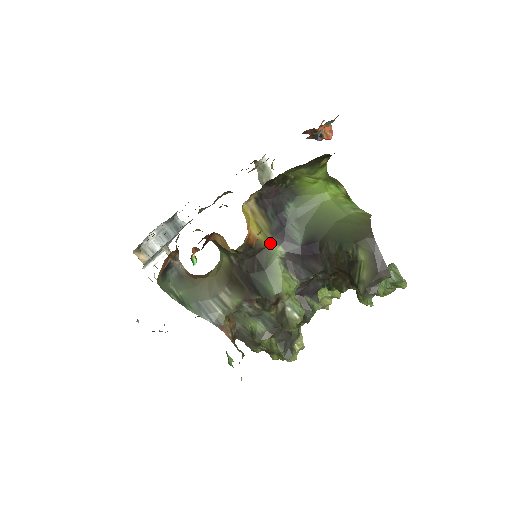
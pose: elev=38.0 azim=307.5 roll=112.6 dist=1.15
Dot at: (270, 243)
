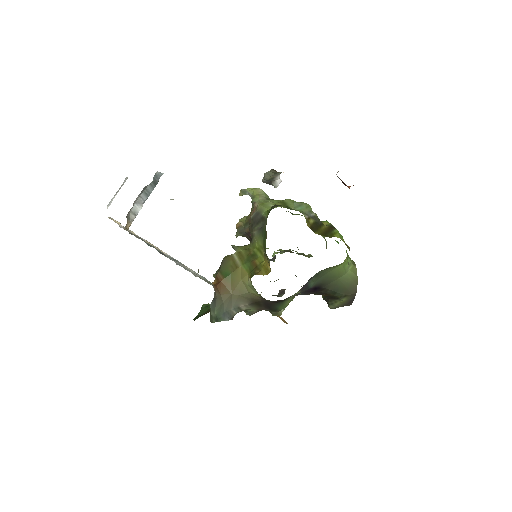
Dot at: occluded
